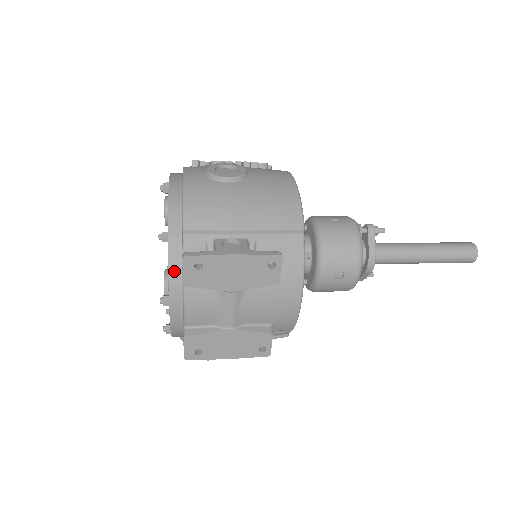
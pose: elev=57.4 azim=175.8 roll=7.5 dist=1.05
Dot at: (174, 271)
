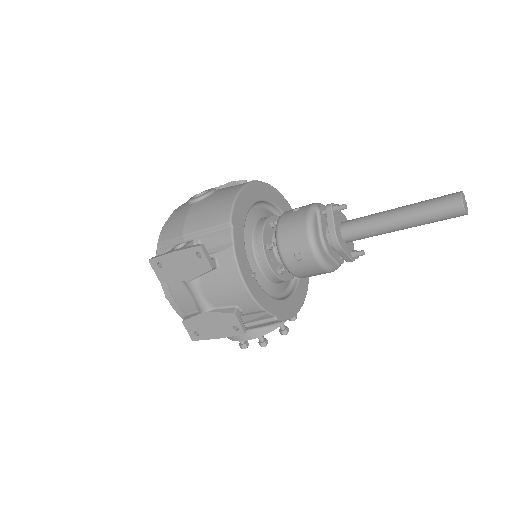
Dot at: occluded
